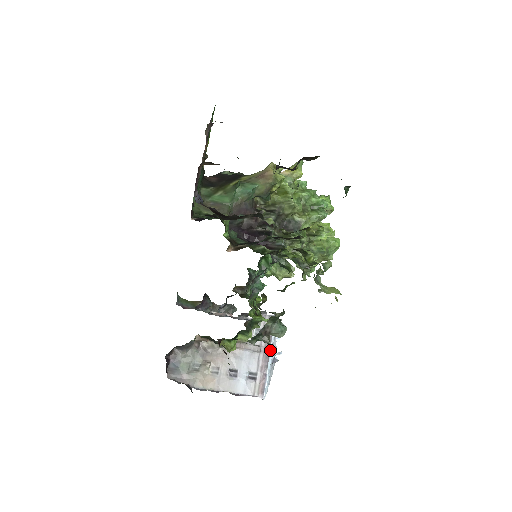
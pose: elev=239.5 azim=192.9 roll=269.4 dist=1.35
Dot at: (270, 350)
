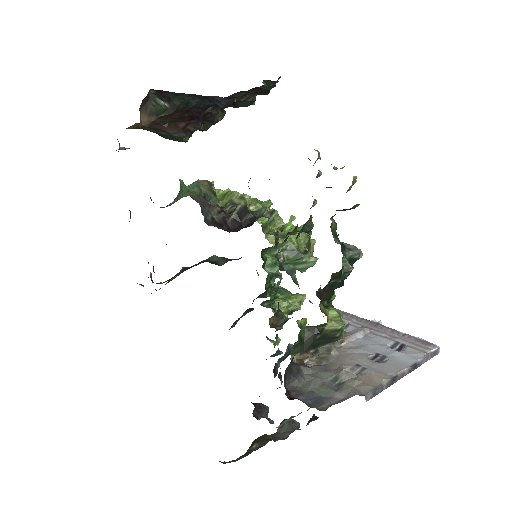
Dot at: (374, 322)
